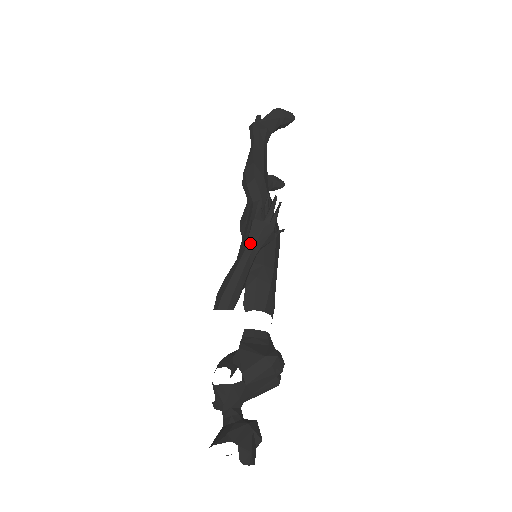
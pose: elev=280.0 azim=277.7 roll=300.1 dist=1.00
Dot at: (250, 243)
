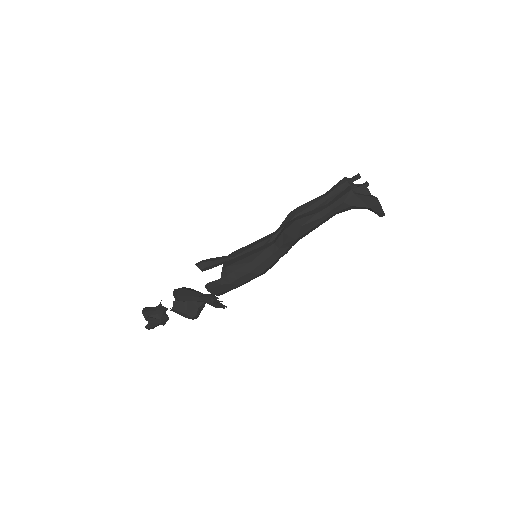
Dot at: (202, 299)
